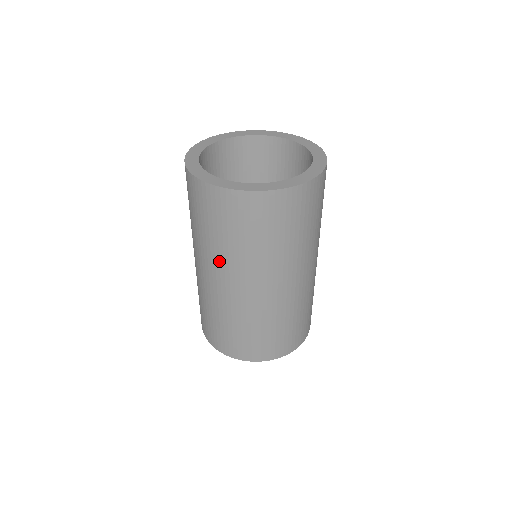
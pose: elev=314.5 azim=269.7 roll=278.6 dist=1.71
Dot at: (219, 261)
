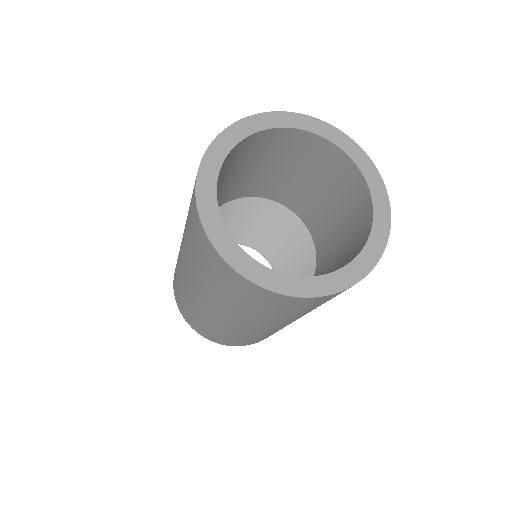
Dot at: (184, 246)
